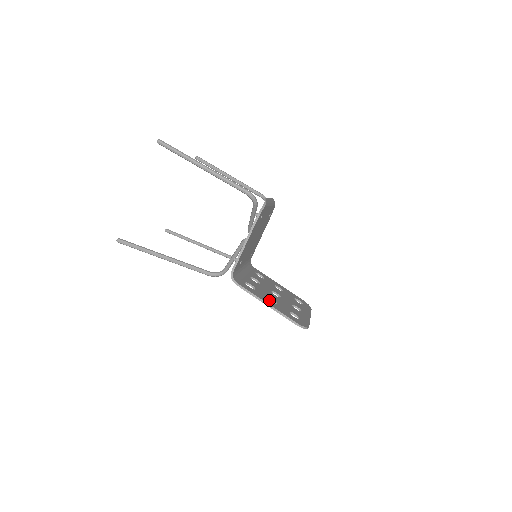
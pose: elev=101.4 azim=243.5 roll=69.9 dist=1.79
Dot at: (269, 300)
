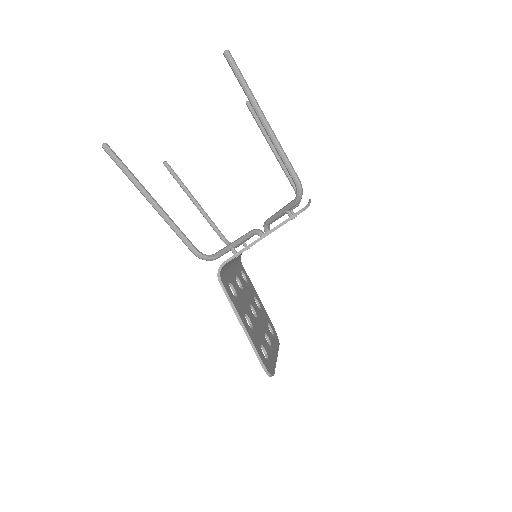
Dot at: occluded
